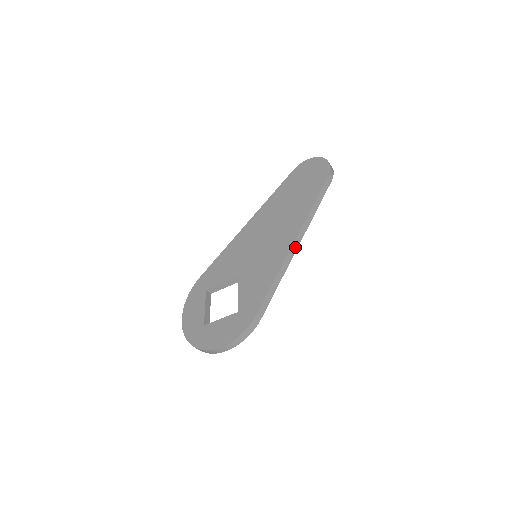
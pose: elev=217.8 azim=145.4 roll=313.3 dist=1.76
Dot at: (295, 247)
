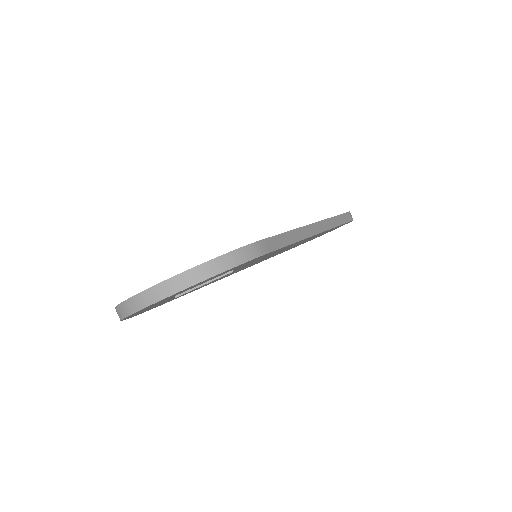
Dot at: (316, 230)
